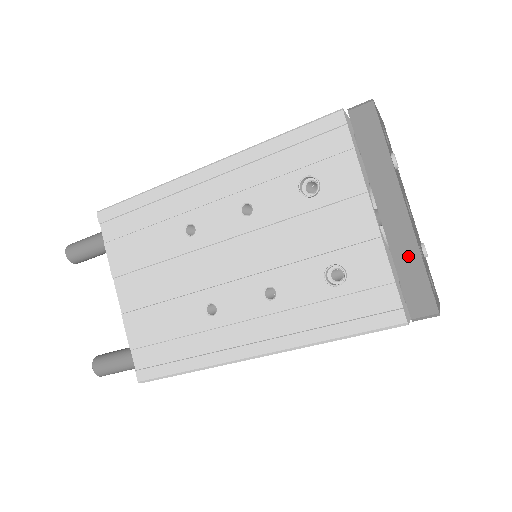
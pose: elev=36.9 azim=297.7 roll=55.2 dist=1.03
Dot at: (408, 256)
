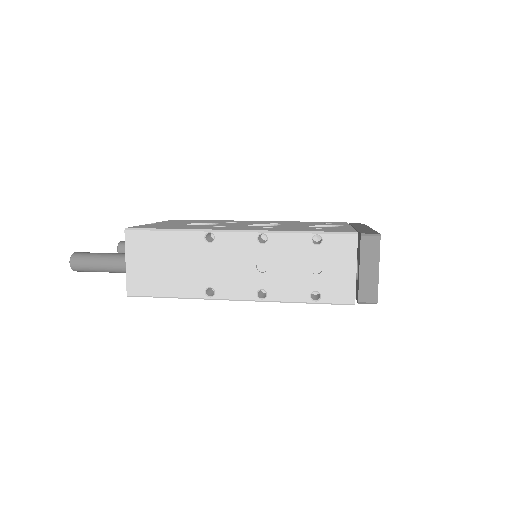
Dot at: occluded
